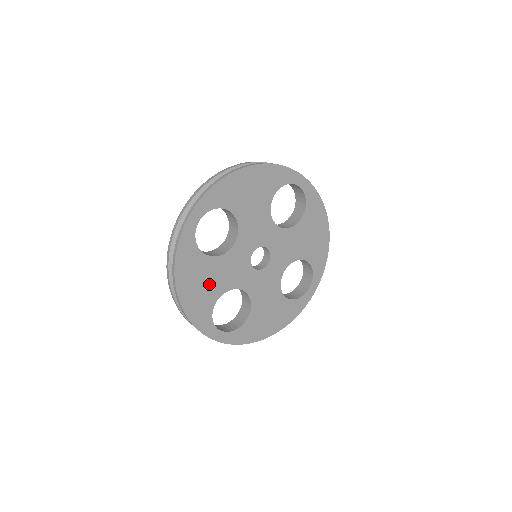
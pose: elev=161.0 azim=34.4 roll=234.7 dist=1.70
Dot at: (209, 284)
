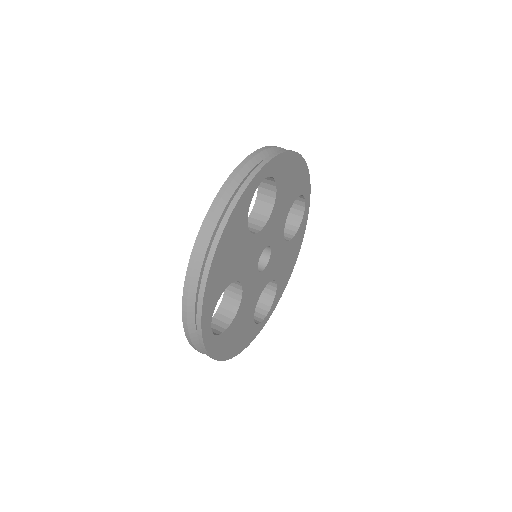
Dot at: (243, 324)
